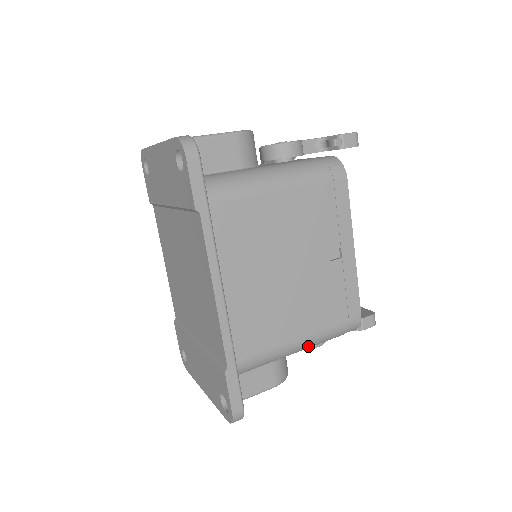
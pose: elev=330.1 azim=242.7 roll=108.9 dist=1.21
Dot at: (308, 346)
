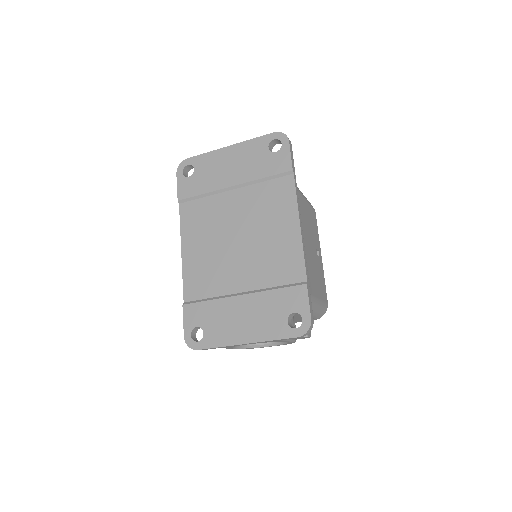
Dot at: (314, 308)
